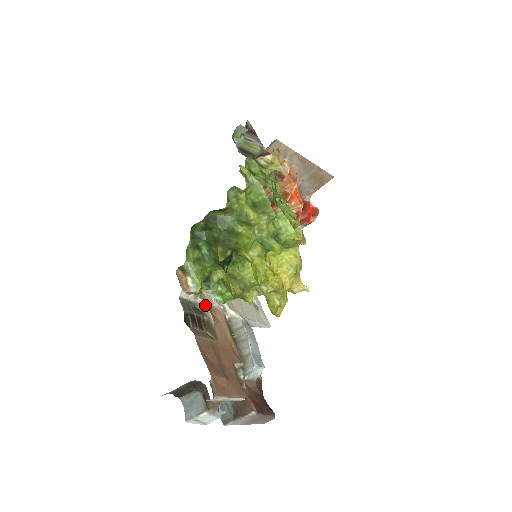
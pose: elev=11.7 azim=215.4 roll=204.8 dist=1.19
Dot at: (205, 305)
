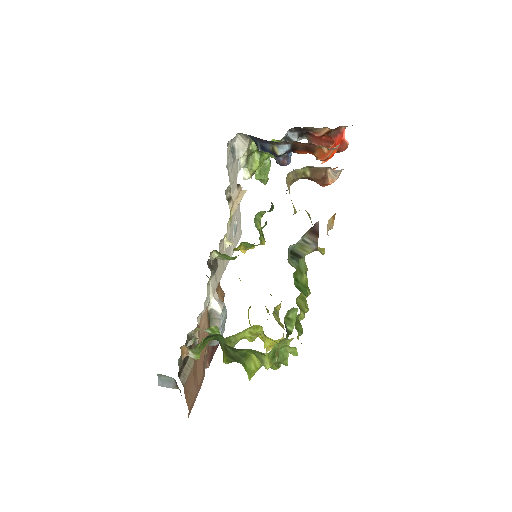
Dot at: occluded
